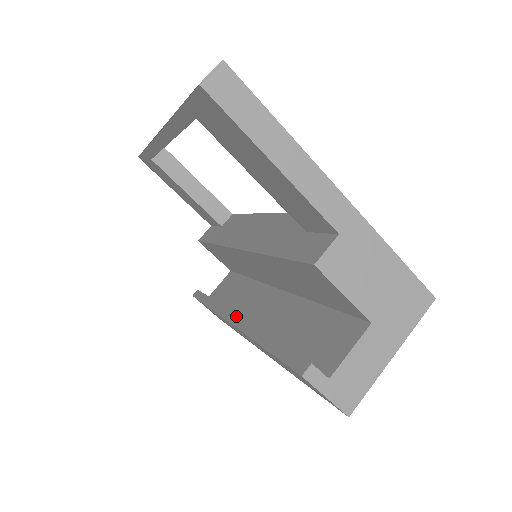
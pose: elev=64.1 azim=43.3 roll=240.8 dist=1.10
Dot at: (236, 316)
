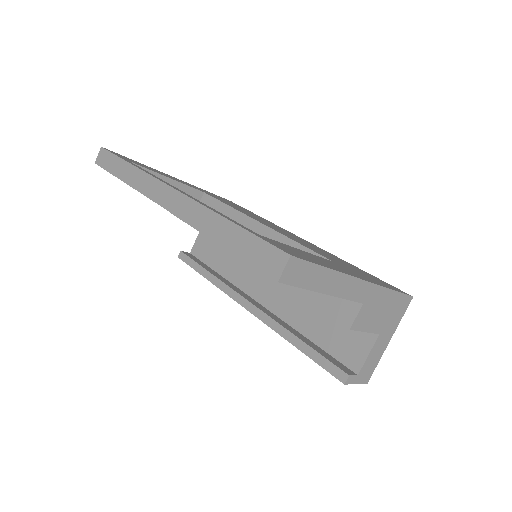
Dot at: (251, 304)
